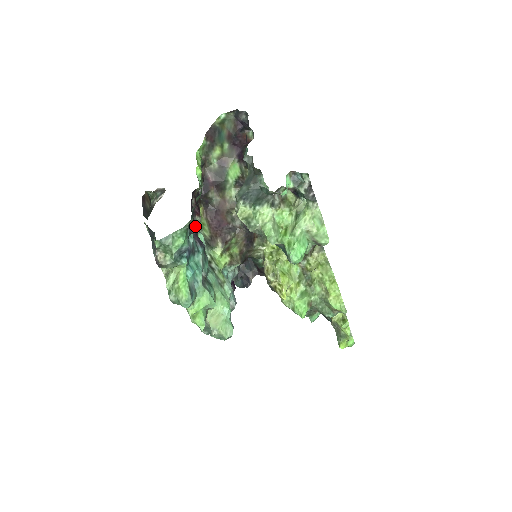
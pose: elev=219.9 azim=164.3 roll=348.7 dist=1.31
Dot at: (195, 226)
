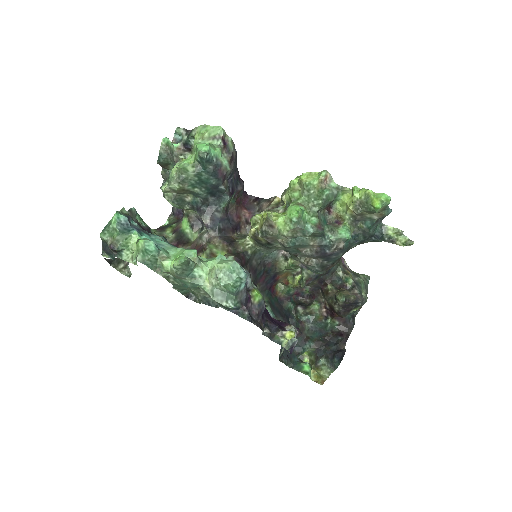
Dot at: occluded
